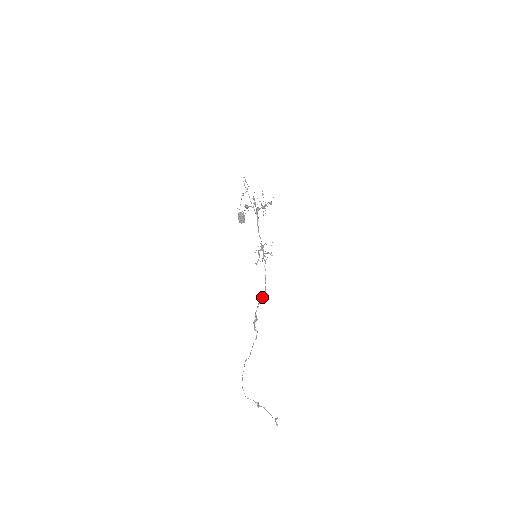
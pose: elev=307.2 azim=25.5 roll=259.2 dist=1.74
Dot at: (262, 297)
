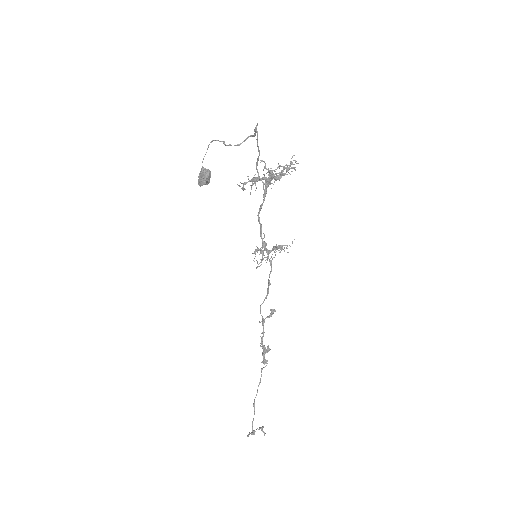
Dot at: occluded
